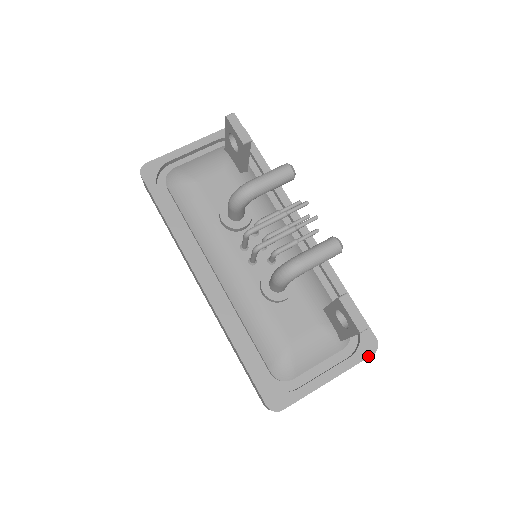
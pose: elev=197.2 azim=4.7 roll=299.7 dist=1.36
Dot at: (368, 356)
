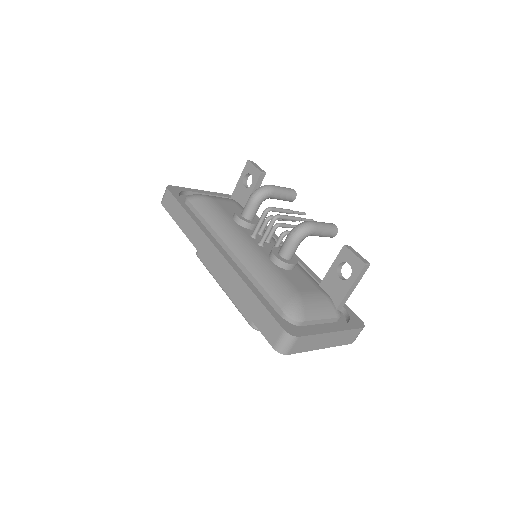
Dot at: (359, 327)
